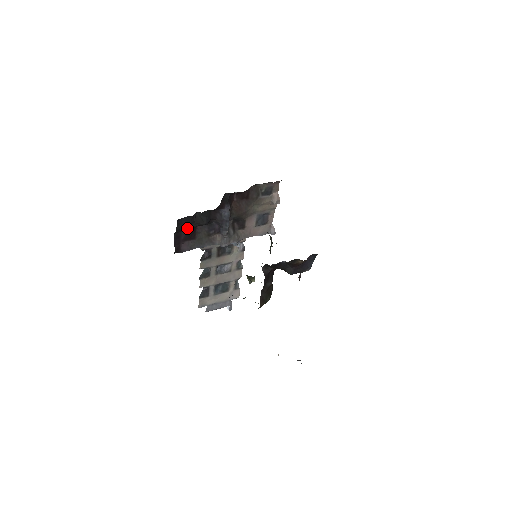
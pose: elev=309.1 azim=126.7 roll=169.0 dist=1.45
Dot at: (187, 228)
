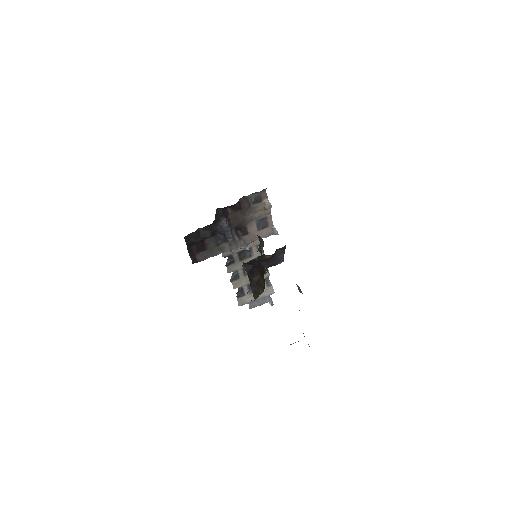
Dot at: (195, 242)
